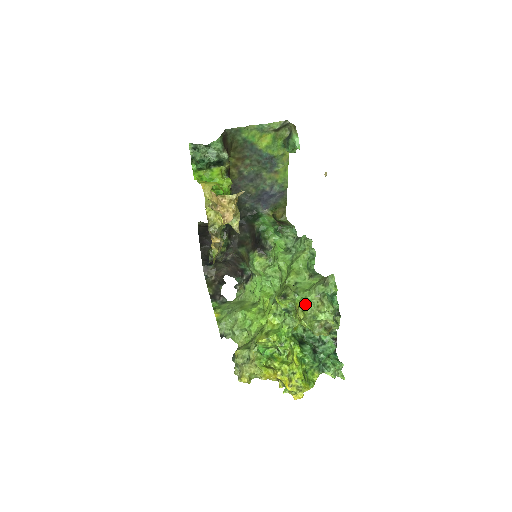
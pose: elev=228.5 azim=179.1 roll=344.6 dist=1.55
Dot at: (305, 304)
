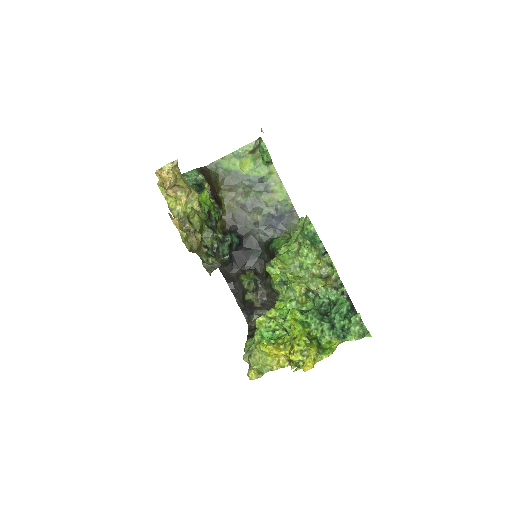
Dot at: (284, 255)
